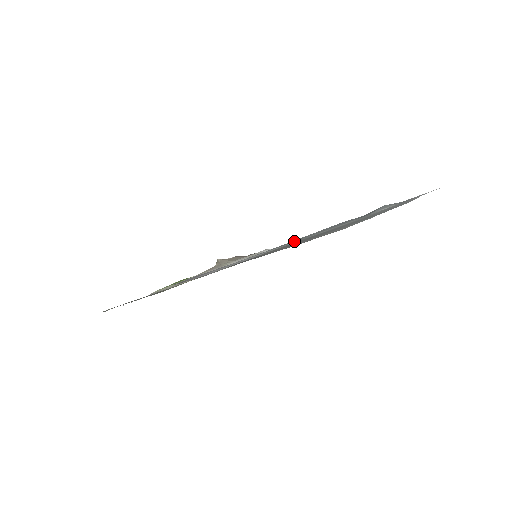
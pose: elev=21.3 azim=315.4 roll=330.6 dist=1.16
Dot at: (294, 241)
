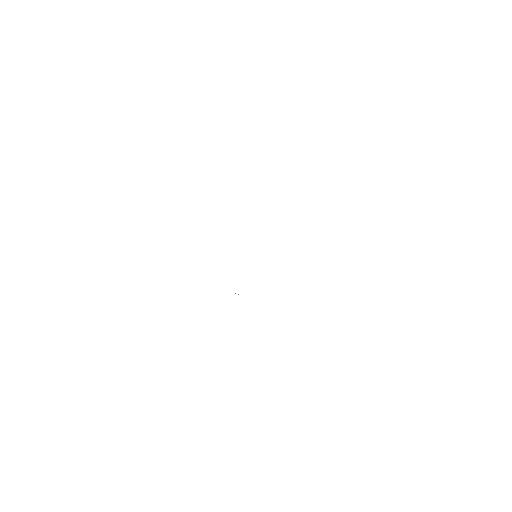
Dot at: occluded
